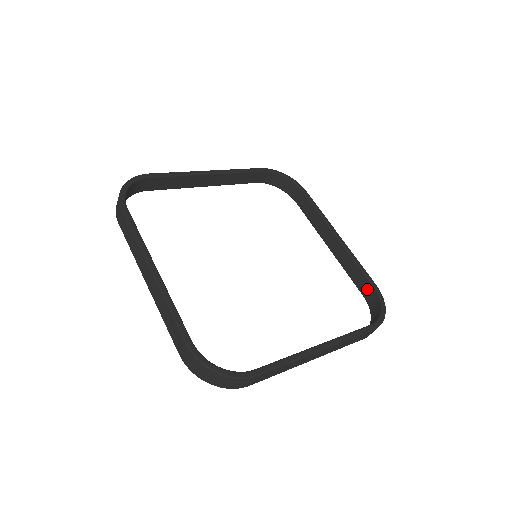
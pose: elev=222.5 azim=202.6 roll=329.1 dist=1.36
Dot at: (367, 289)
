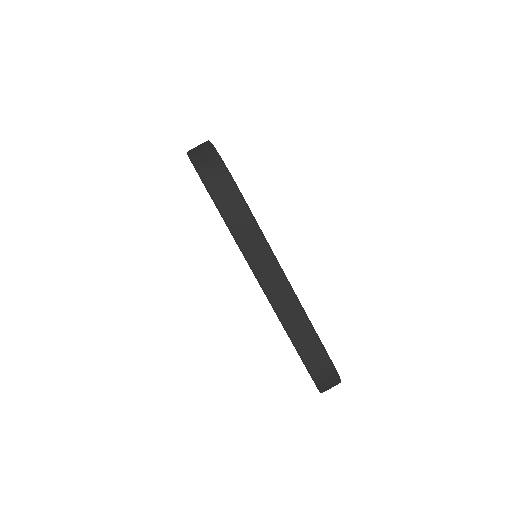
Dot at: occluded
